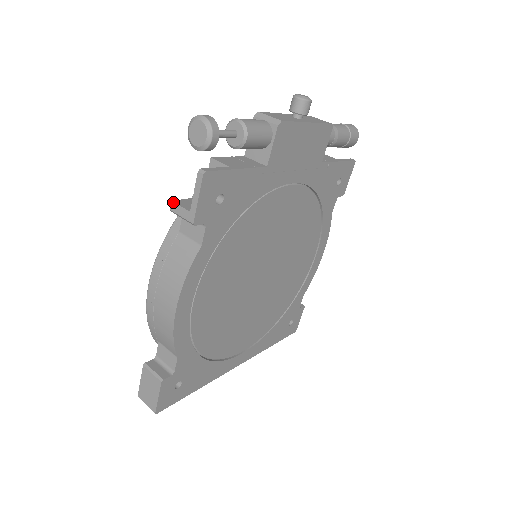
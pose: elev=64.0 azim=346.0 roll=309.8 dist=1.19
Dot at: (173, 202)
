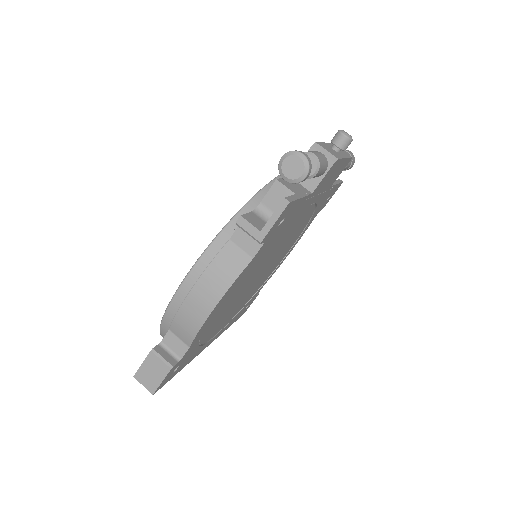
Dot at: (242, 217)
